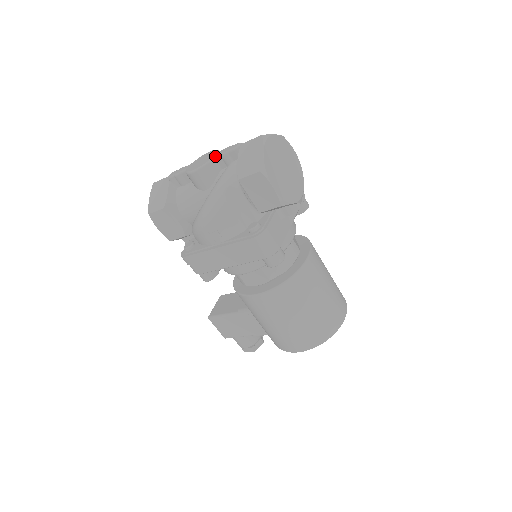
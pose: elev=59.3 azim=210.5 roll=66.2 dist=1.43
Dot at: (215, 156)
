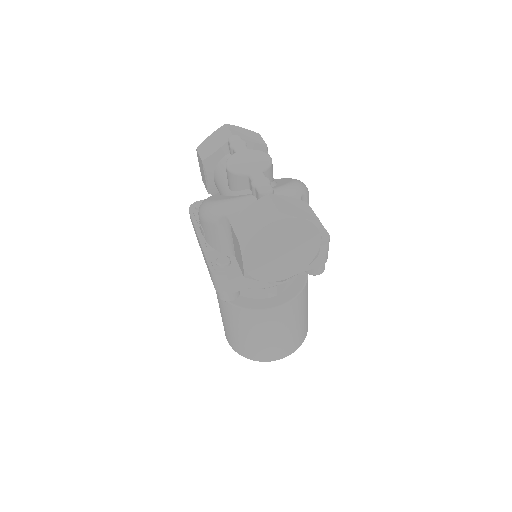
Dot at: (250, 175)
